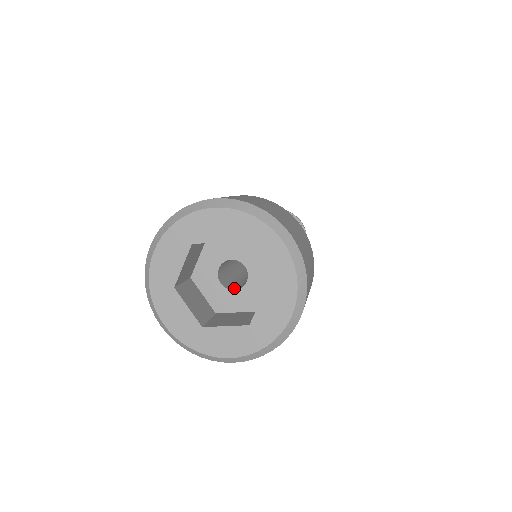
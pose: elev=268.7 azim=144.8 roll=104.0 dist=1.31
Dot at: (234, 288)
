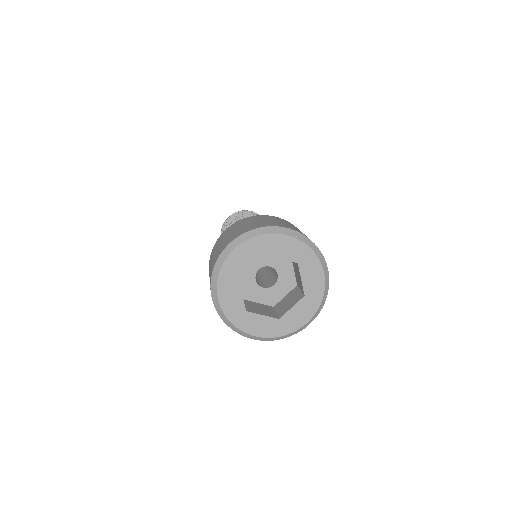
Dot at: (272, 284)
